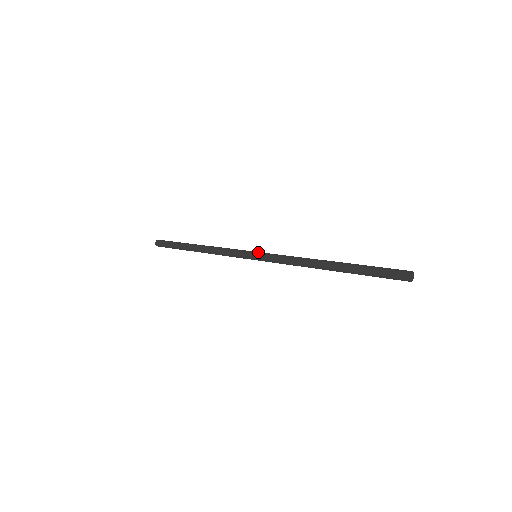
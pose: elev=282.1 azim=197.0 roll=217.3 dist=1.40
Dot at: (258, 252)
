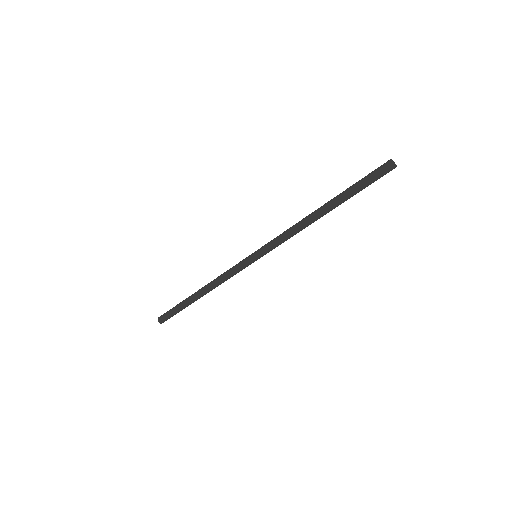
Dot at: occluded
